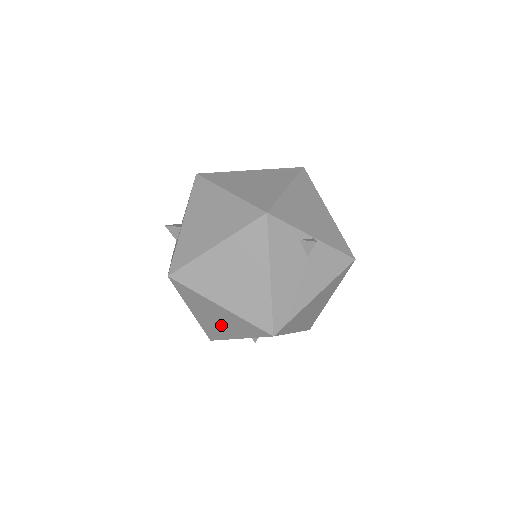
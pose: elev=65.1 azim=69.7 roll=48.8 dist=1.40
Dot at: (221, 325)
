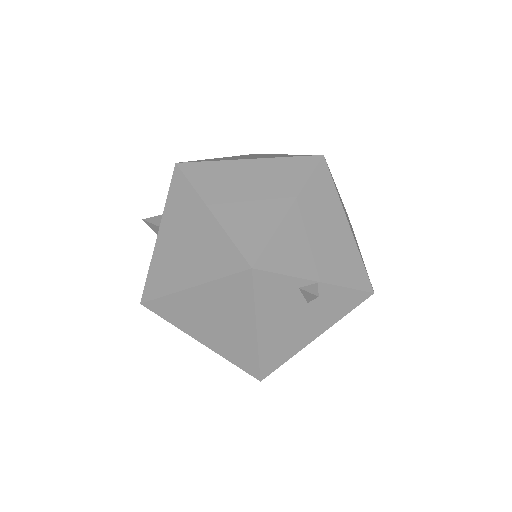
Dot at: occluded
